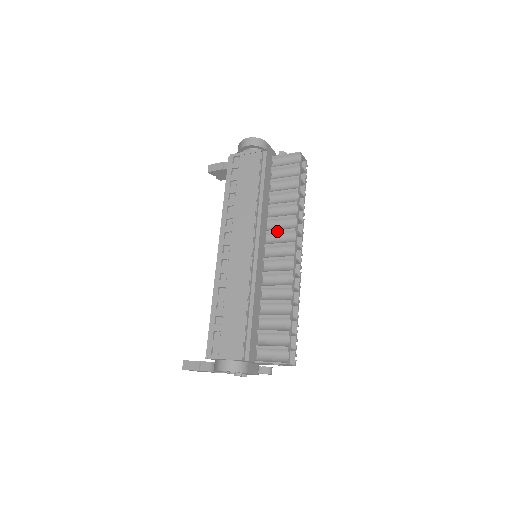
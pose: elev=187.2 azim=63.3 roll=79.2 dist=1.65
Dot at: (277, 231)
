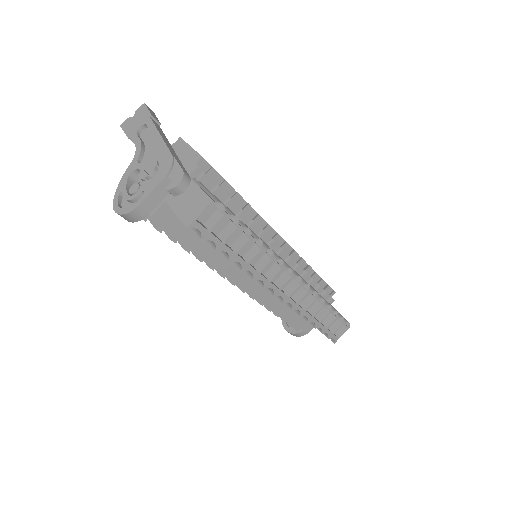
Dot at: occluded
